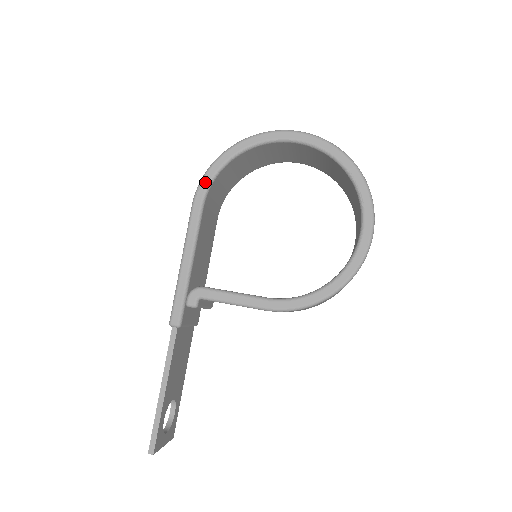
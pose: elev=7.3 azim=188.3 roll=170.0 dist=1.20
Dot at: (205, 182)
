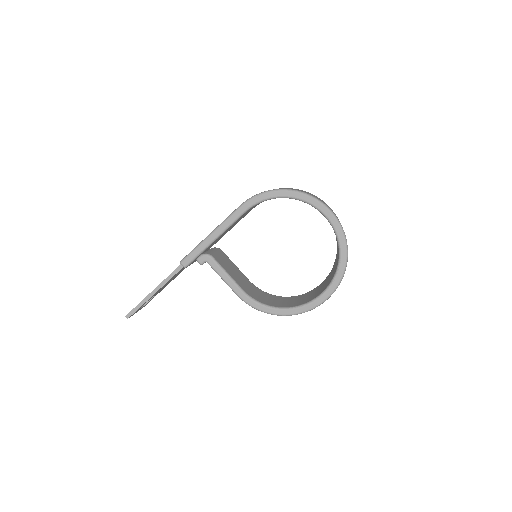
Dot at: (257, 199)
